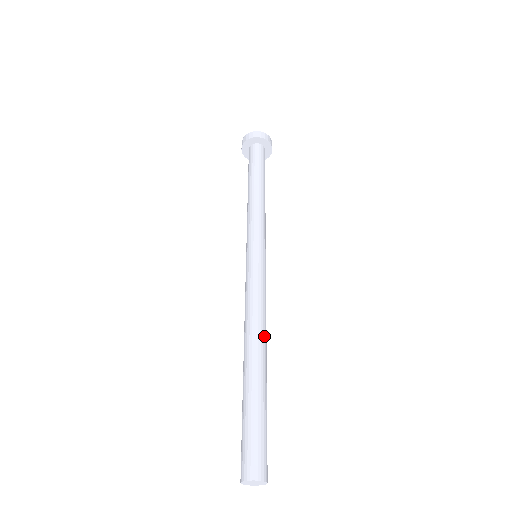
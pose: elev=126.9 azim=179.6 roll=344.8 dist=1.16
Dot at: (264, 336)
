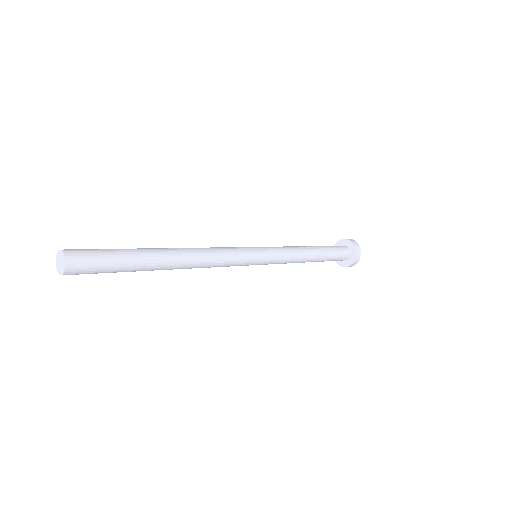
Dot at: (188, 249)
